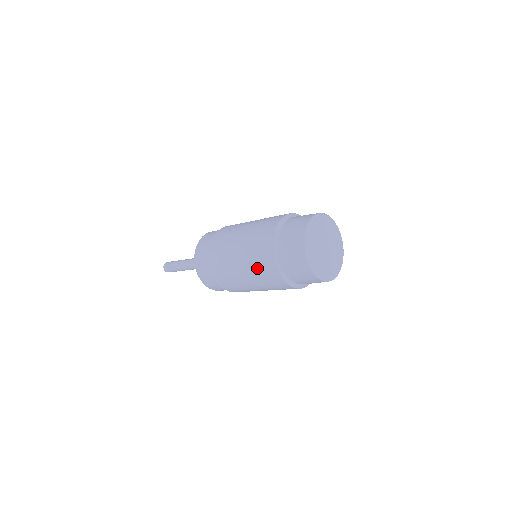
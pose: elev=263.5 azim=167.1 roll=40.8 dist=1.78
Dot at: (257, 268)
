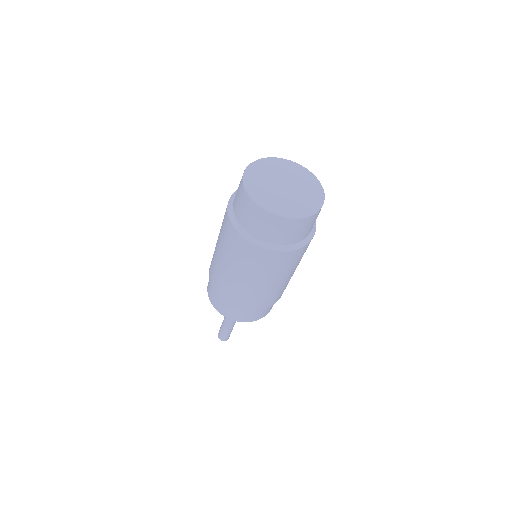
Dot at: occluded
